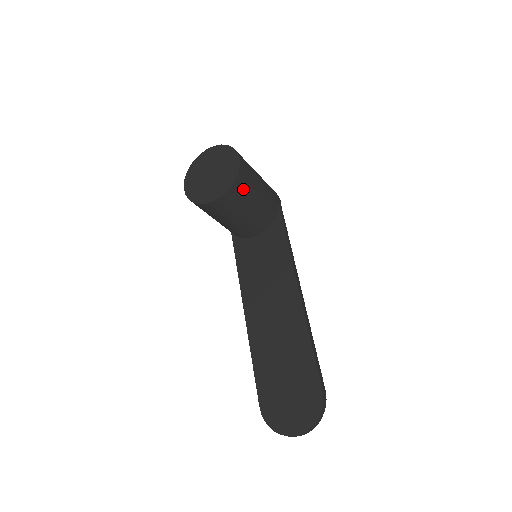
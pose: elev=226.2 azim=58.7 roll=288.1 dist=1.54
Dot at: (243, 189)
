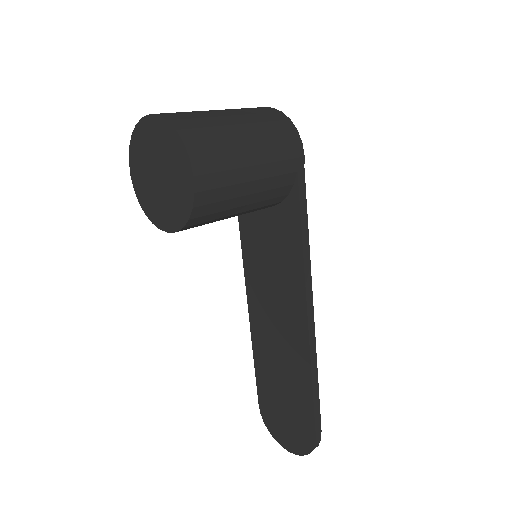
Dot at: (211, 212)
